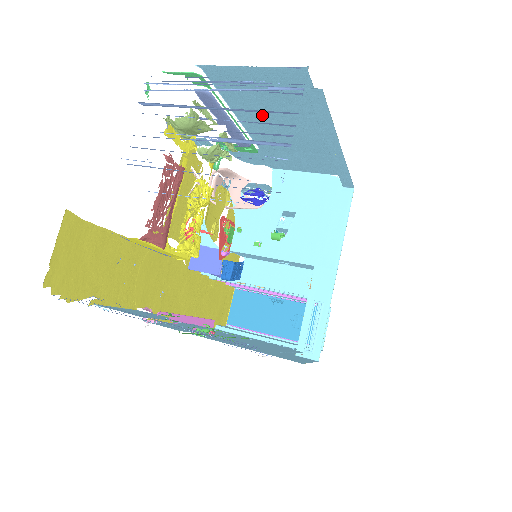
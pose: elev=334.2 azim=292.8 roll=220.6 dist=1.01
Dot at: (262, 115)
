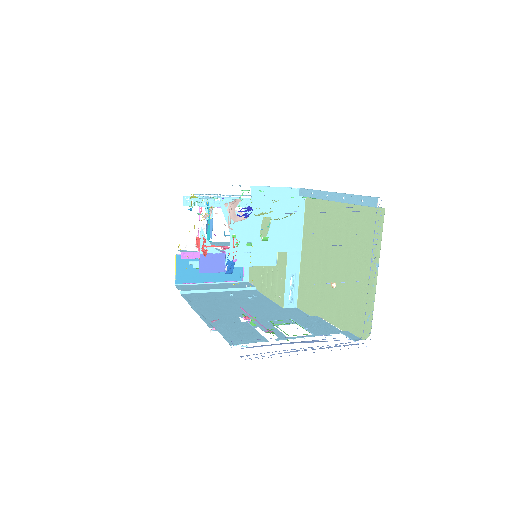
Dot at: occluded
